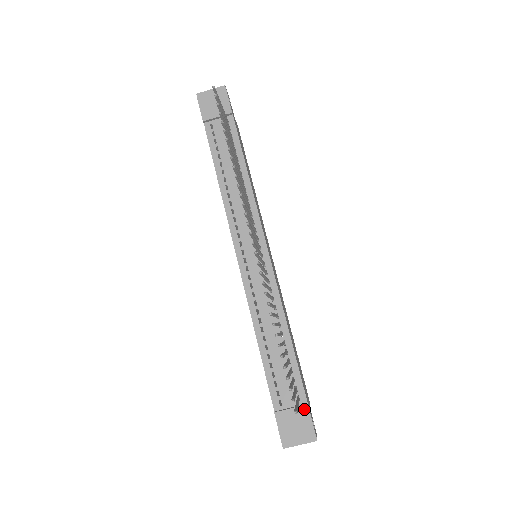
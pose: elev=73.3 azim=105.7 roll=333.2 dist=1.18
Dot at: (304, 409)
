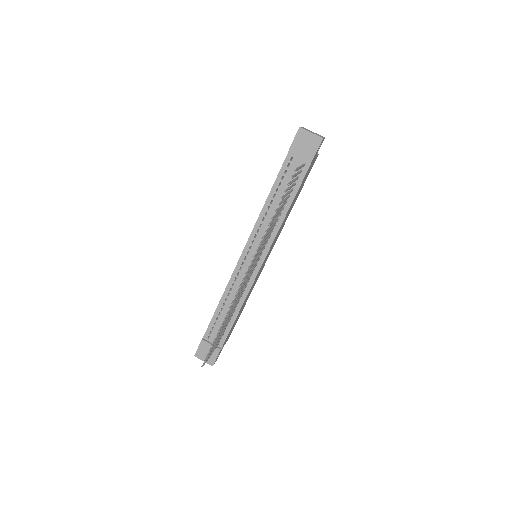
Dot at: (217, 350)
